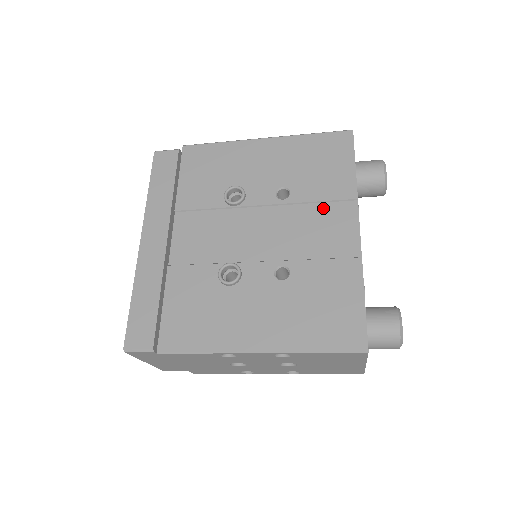
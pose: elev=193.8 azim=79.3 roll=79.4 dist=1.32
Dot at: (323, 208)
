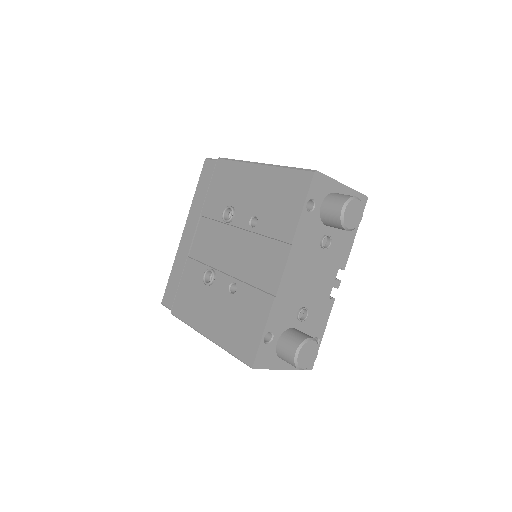
Dot at: (270, 244)
